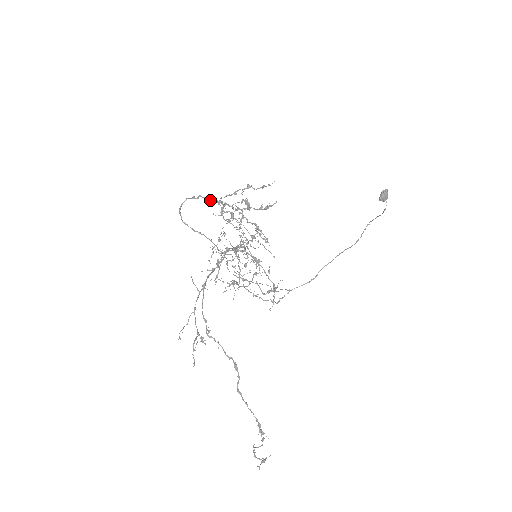
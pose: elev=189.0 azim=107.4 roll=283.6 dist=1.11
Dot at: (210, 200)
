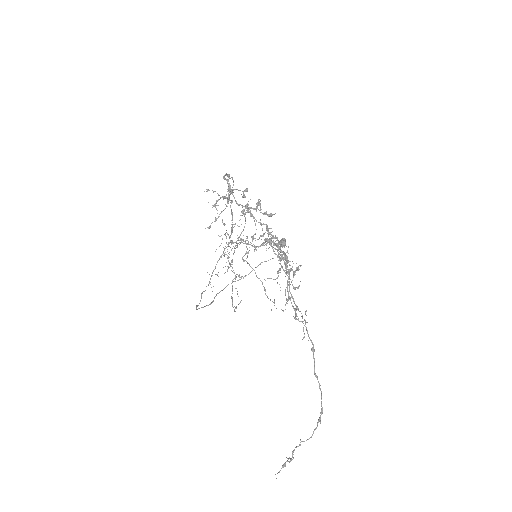
Dot at: occluded
